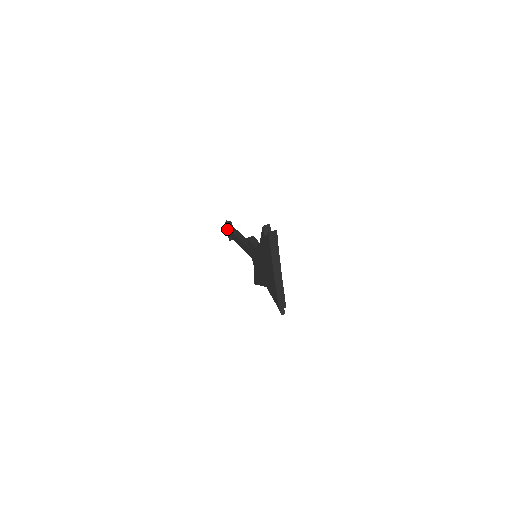
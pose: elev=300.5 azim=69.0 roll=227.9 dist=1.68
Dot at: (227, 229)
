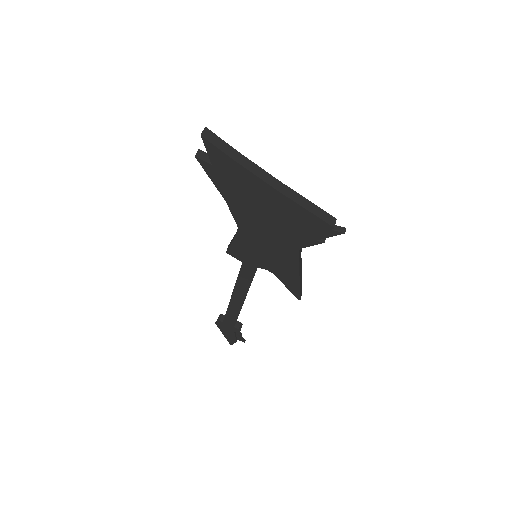
Dot at: (224, 326)
